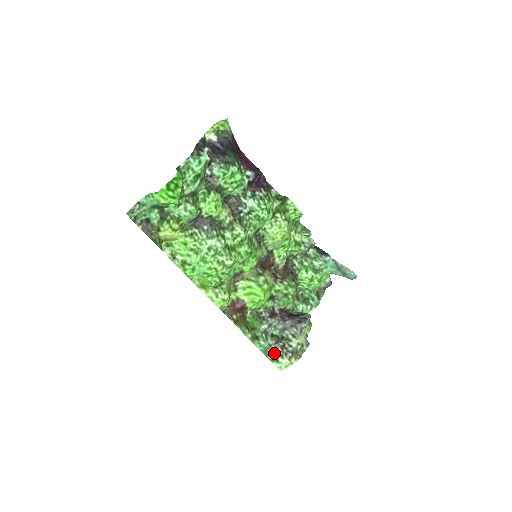
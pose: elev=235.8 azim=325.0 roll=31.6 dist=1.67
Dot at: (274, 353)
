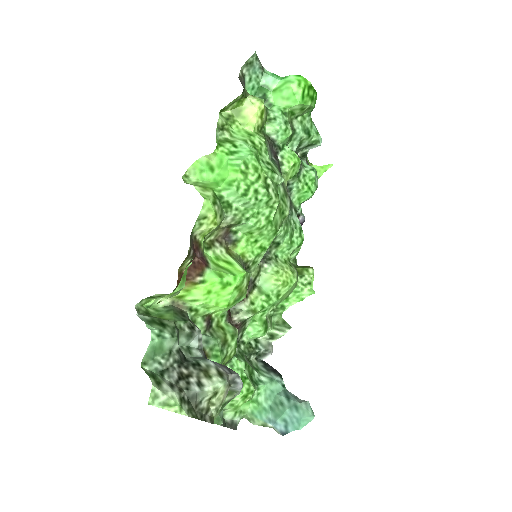
Dot at: (161, 371)
